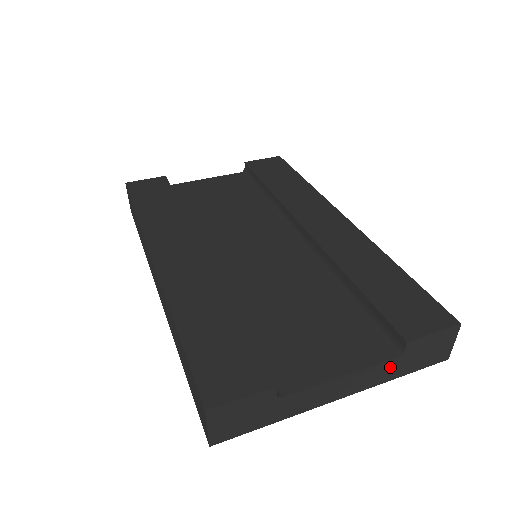
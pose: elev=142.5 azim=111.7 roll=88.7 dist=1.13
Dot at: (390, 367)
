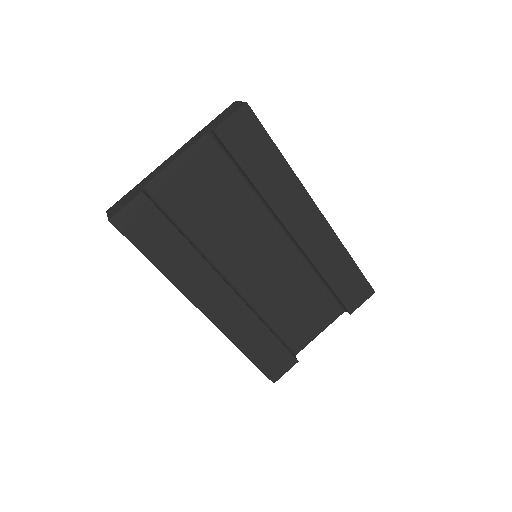
Dot at: occluded
